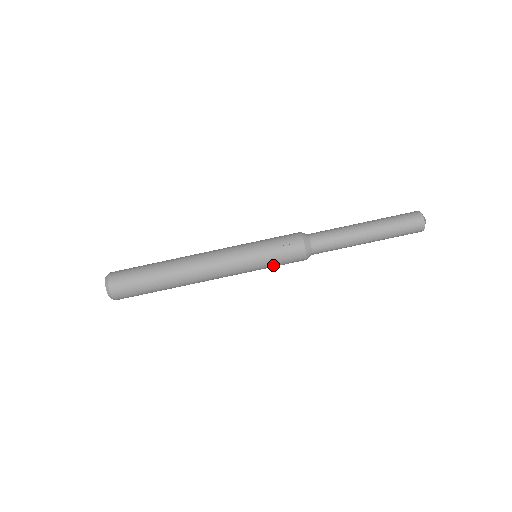
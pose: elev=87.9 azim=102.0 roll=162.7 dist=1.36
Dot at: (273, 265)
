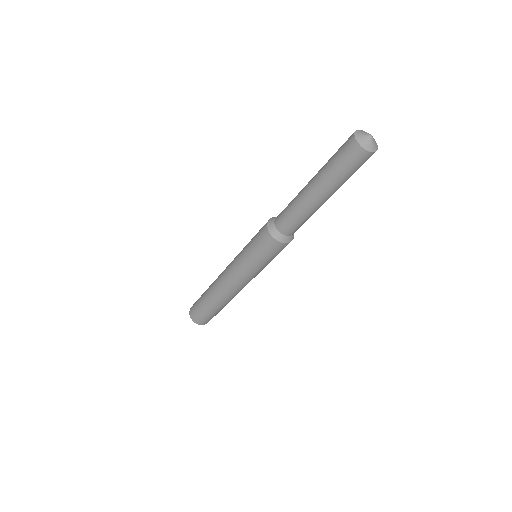
Dot at: occluded
